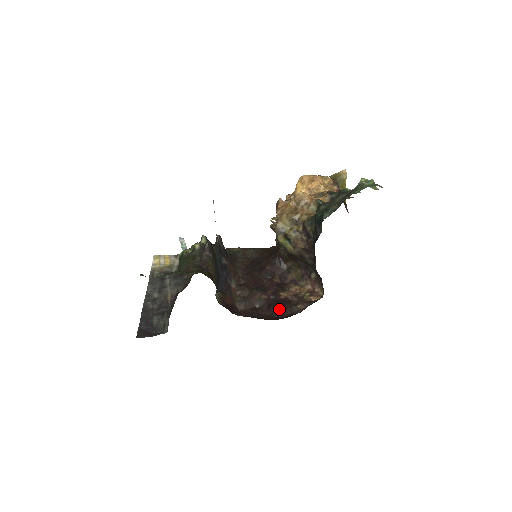
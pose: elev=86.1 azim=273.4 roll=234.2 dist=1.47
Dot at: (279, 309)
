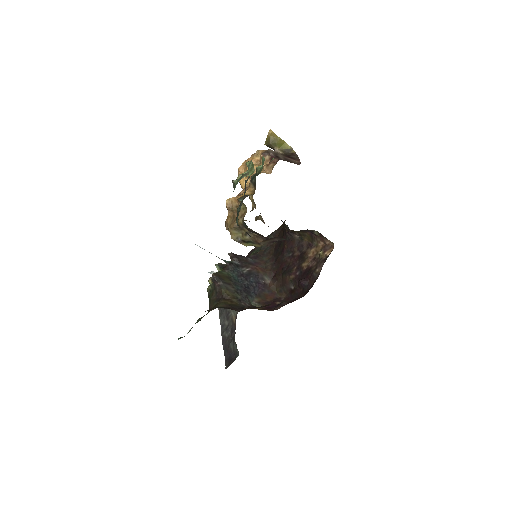
Dot at: (304, 283)
